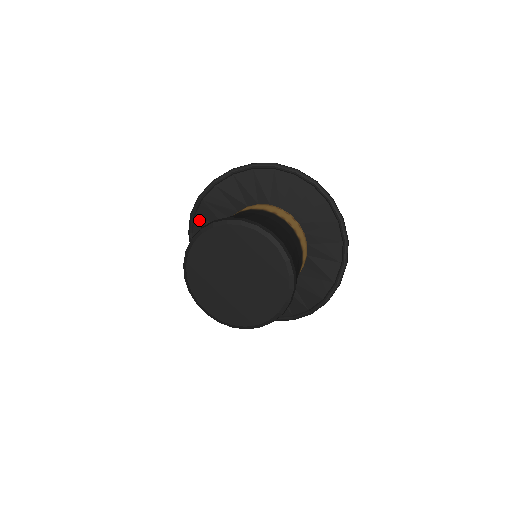
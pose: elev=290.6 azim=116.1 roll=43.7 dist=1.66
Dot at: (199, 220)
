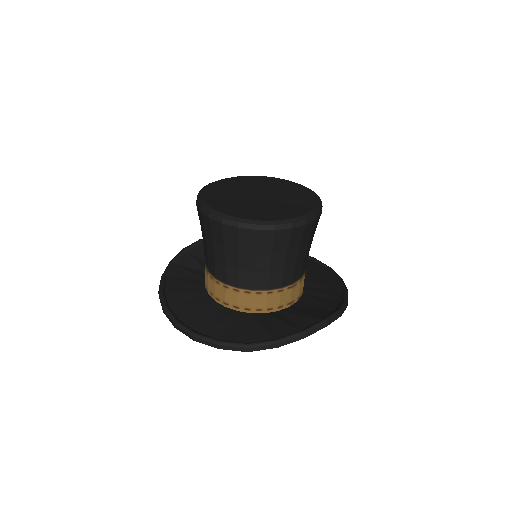
Dot at: (189, 255)
